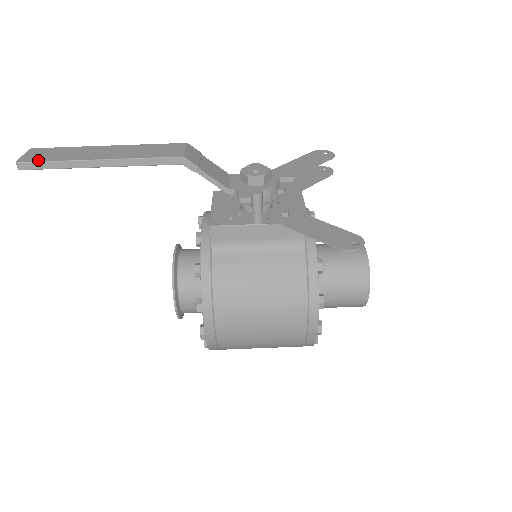
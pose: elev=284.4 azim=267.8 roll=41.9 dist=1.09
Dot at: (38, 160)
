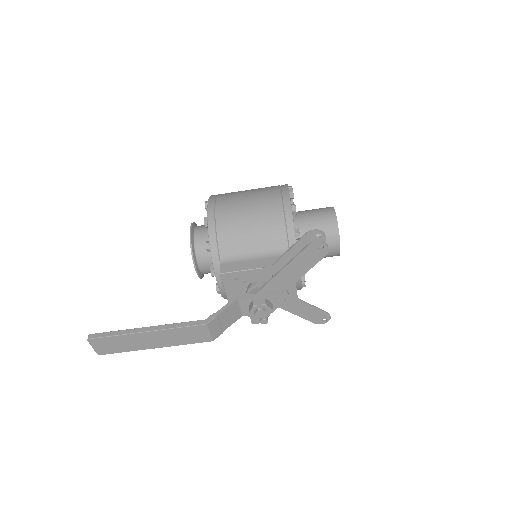
Dot at: (112, 353)
